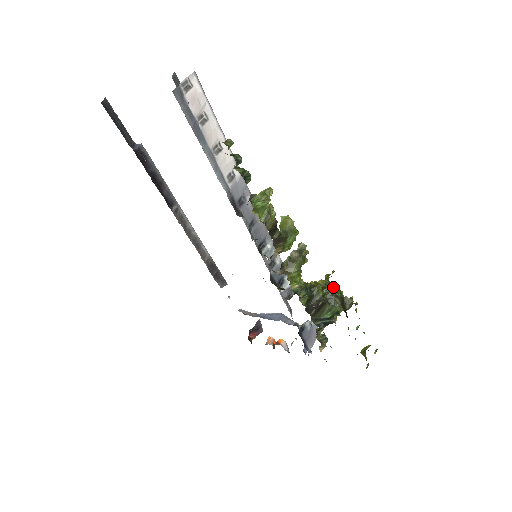
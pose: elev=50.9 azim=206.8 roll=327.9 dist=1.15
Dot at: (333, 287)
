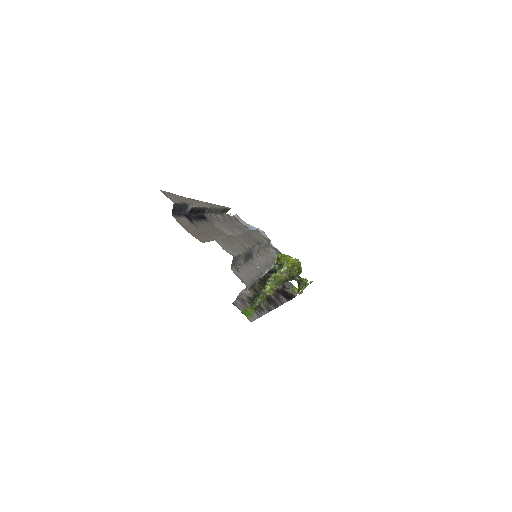
Dot at: (297, 272)
